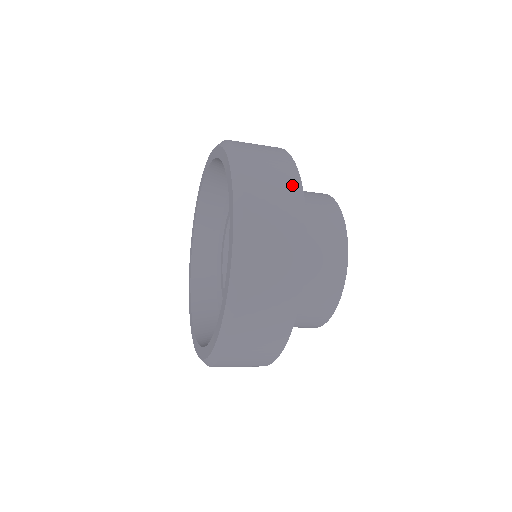
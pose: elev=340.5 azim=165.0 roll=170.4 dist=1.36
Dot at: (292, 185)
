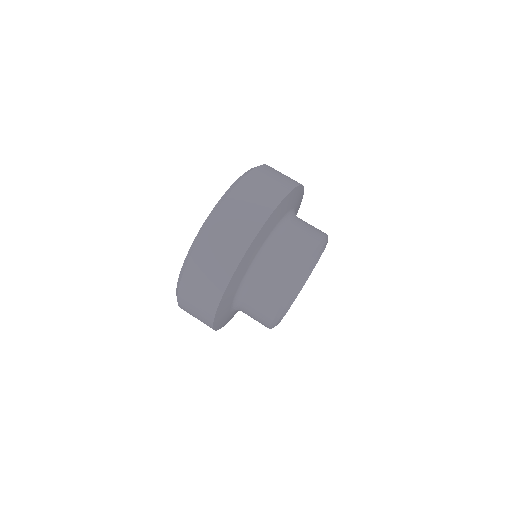
Dot at: (248, 232)
